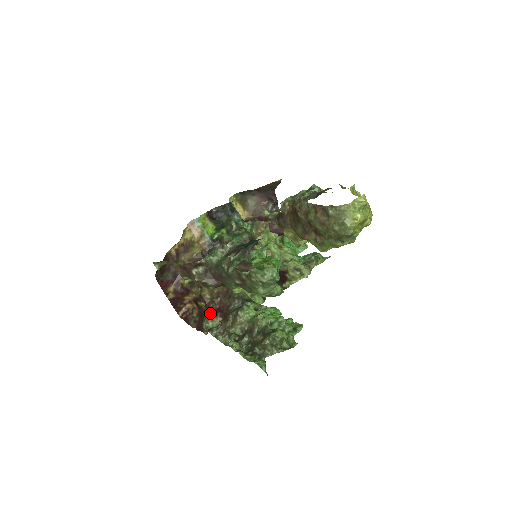
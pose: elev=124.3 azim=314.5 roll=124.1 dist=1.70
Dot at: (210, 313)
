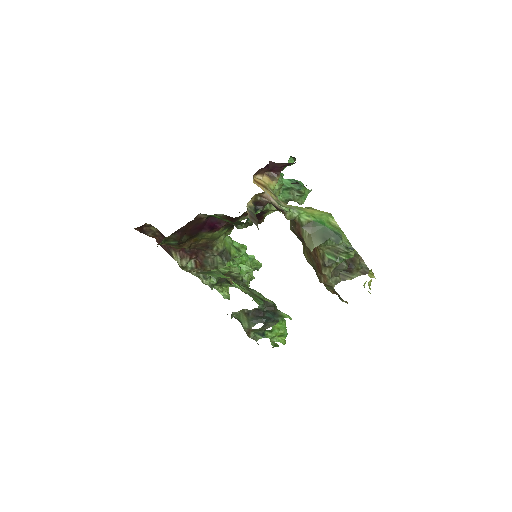
Dot at: (182, 251)
